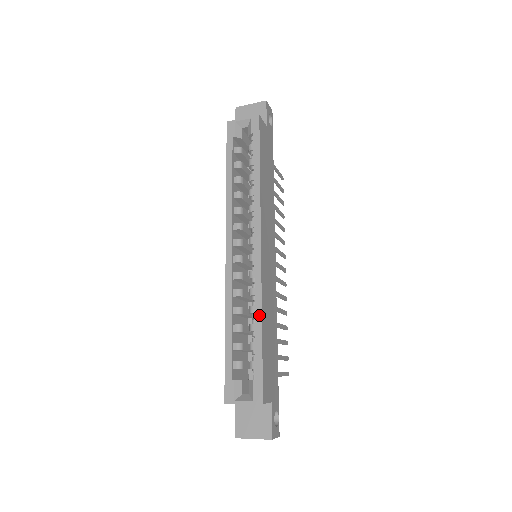
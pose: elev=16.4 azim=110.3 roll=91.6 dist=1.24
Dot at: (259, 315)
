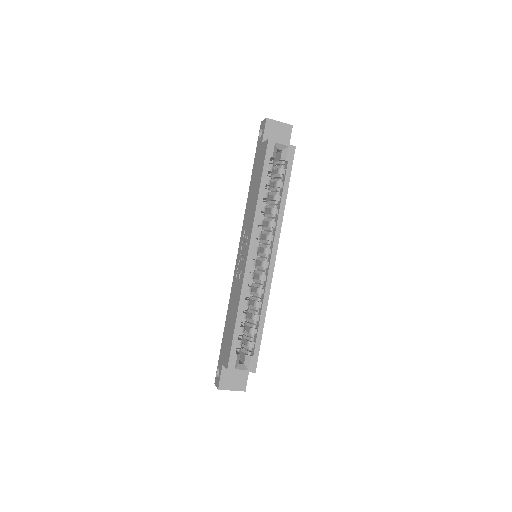
Dot at: (265, 311)
